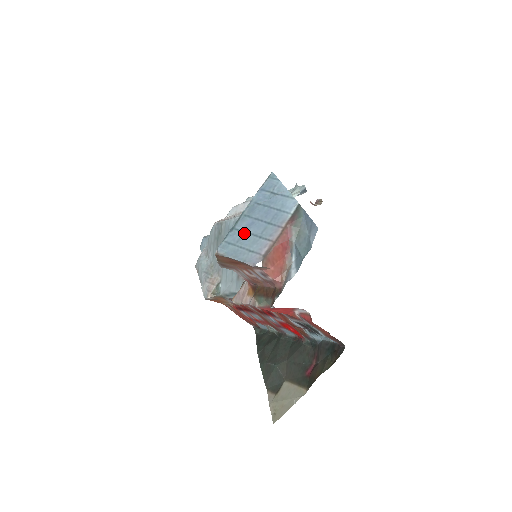
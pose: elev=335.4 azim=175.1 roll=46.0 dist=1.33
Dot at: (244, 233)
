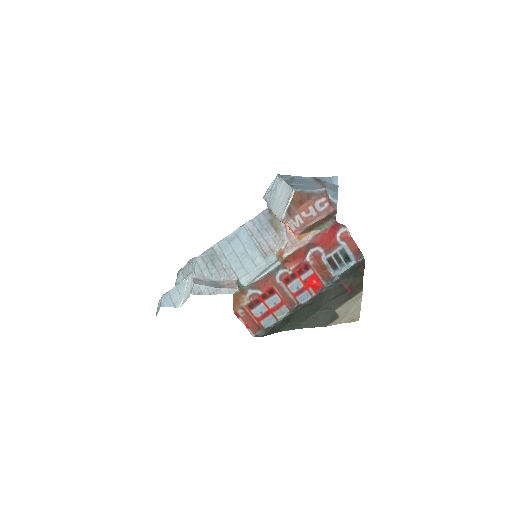
Dot at: (300, 185)
